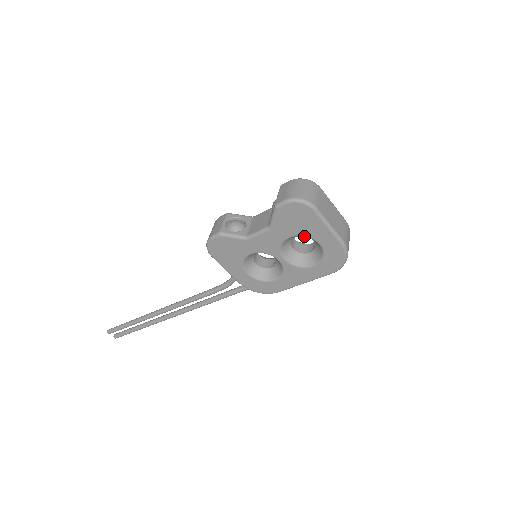
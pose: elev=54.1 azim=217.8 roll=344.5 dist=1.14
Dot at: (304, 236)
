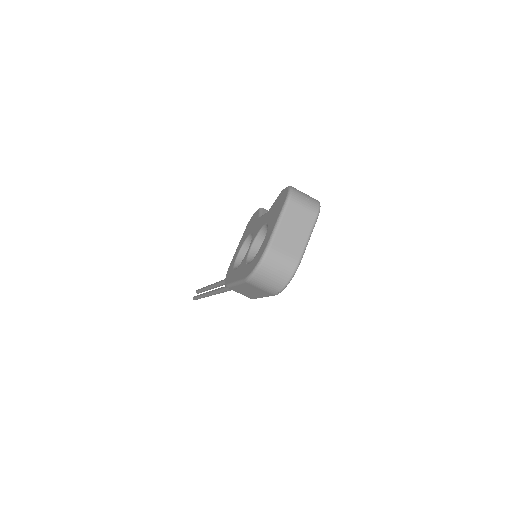
Dot at: (268, 226)
